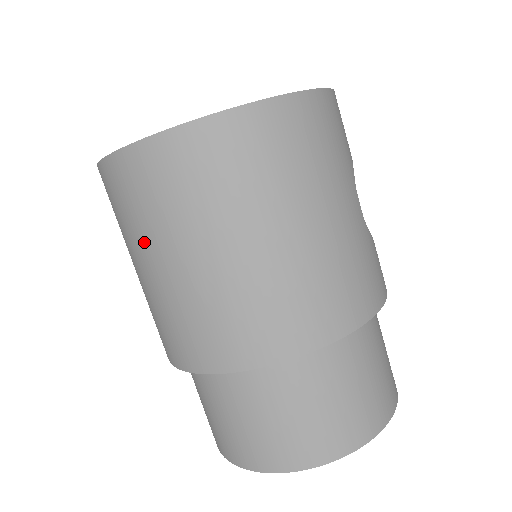
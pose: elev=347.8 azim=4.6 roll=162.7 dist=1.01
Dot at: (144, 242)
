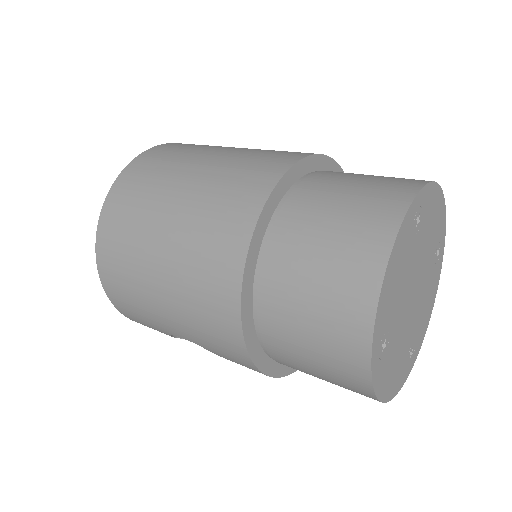
Dot at: (145, 292)
